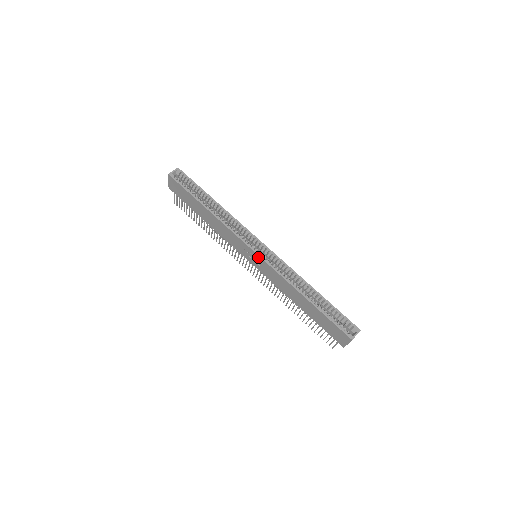
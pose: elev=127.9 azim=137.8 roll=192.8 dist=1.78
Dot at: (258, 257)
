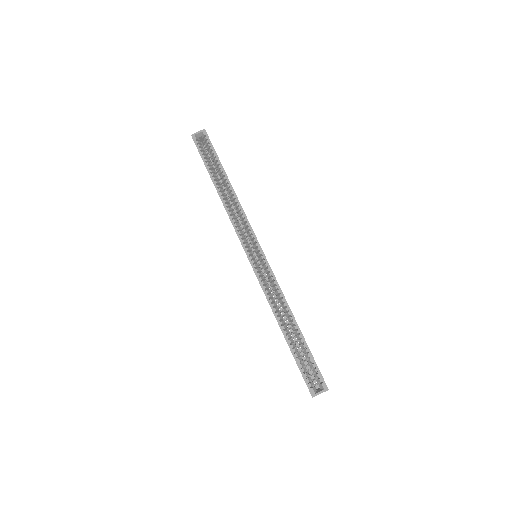
Dot at: occluded
